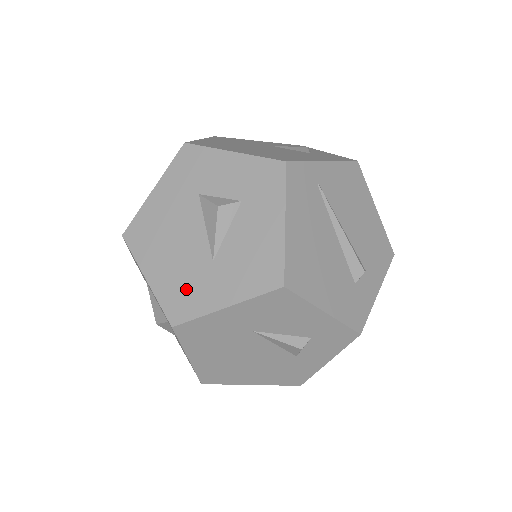
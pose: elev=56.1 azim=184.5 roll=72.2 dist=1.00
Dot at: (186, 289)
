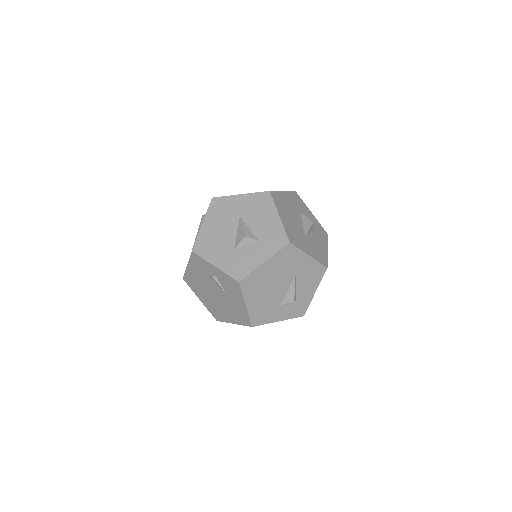
Dot at: (296, 235)
